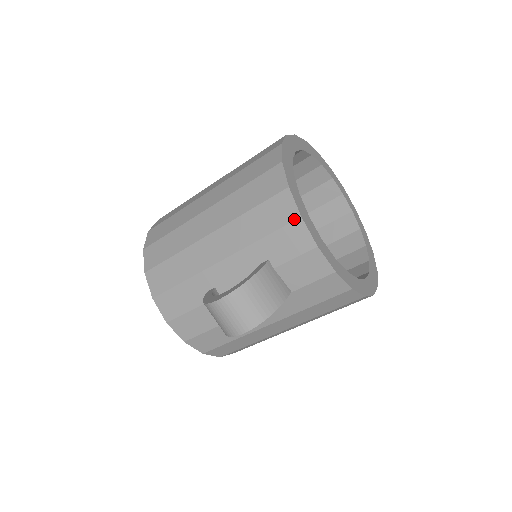
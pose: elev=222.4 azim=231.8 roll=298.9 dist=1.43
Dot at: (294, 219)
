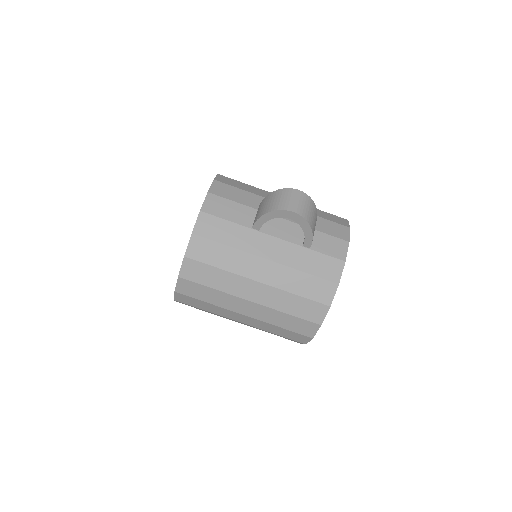
Dot at: (345, 225)
